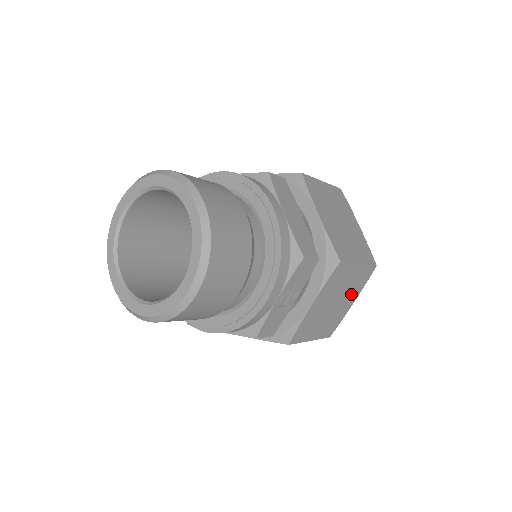
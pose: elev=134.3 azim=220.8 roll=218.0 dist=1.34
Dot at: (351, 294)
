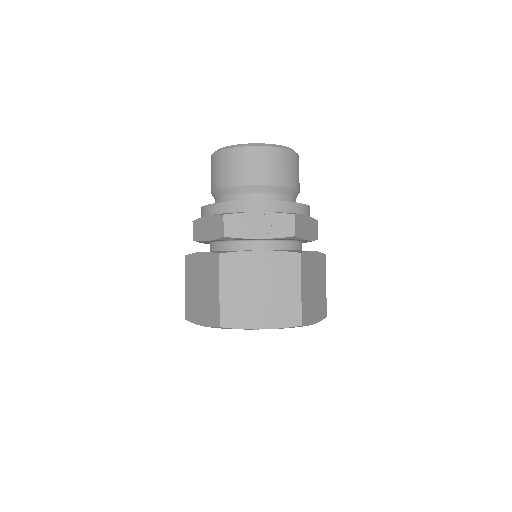
Dot at: (270, 312)
